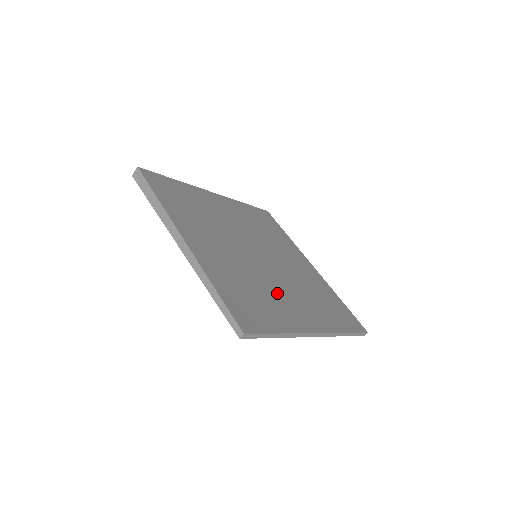
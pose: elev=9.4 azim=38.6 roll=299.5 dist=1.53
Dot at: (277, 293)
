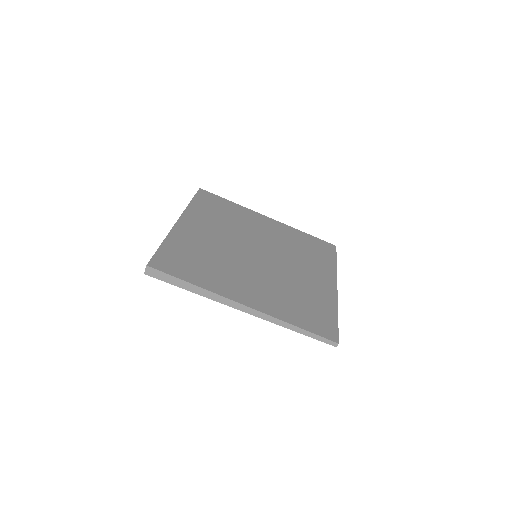
Dot at: (301, 281)
